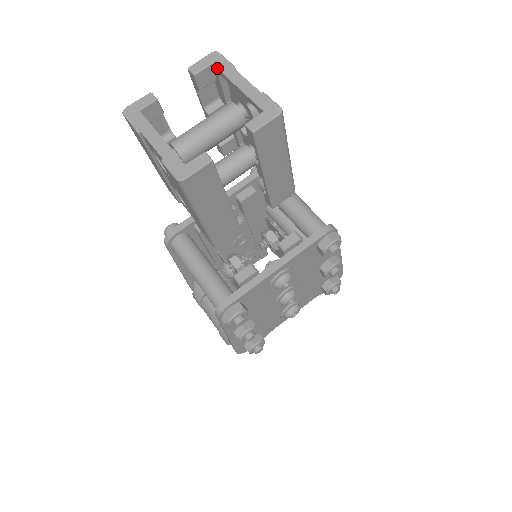
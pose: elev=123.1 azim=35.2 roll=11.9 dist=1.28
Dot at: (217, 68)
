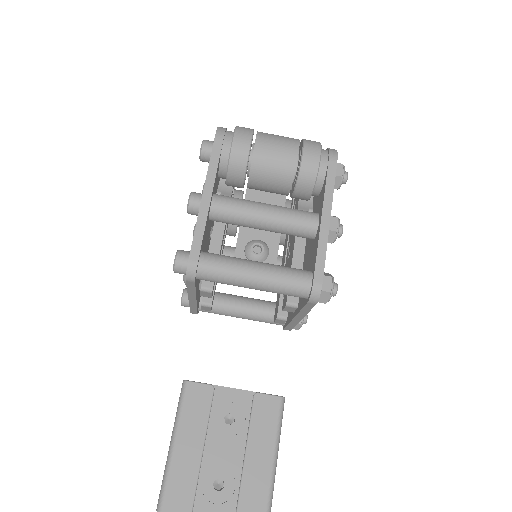
Dot at: out of frame
